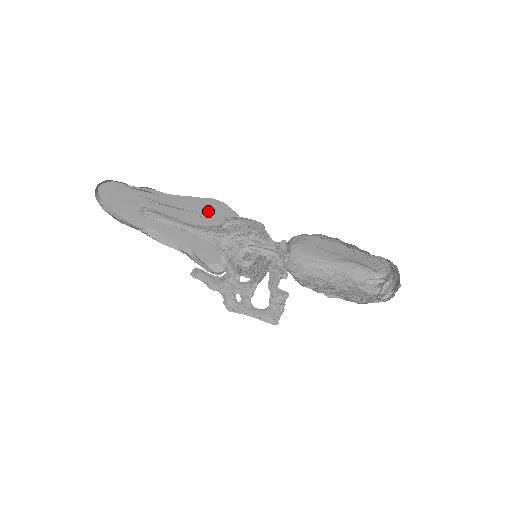
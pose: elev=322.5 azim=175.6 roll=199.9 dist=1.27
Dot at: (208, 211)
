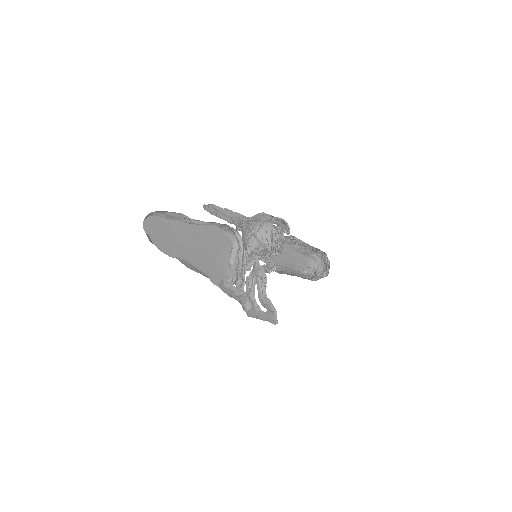
Dot at: (212, 236)
